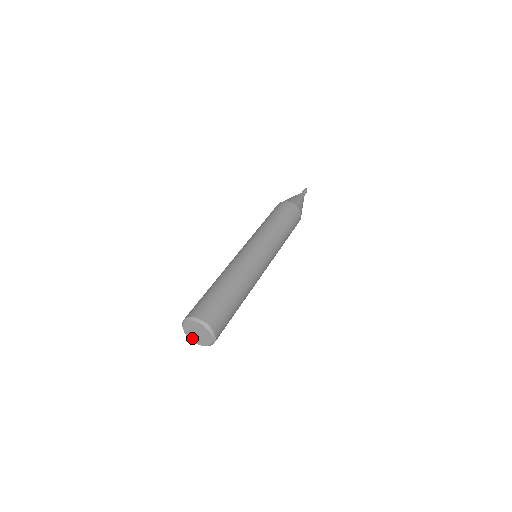
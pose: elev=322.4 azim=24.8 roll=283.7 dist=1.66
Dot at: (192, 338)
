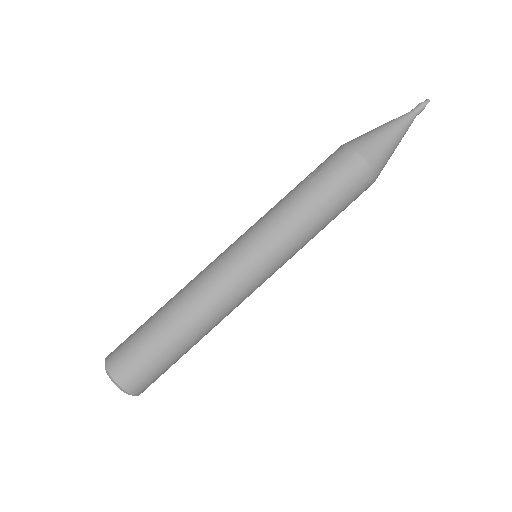
Dot at: occluded
